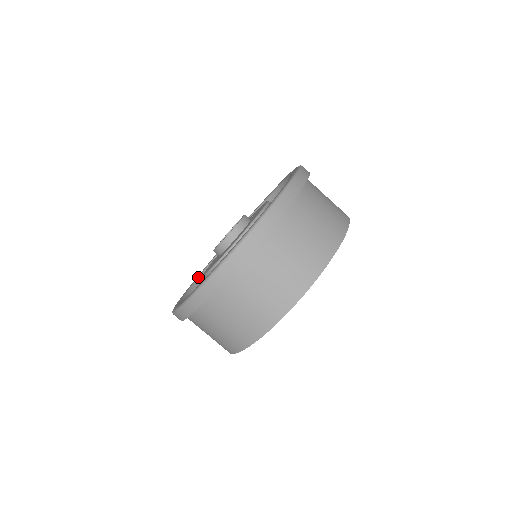
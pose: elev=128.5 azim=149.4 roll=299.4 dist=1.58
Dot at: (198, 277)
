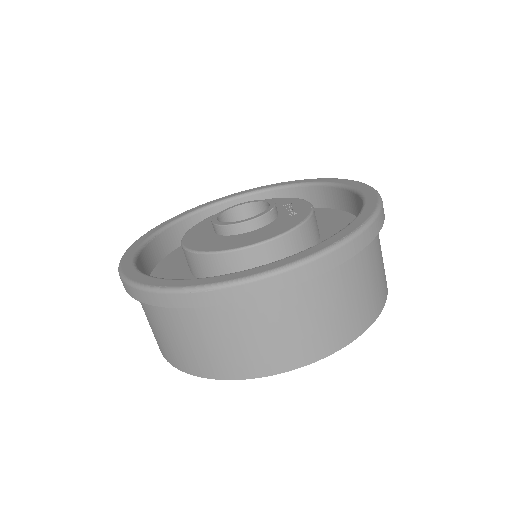
Dot at: (217, 202)
